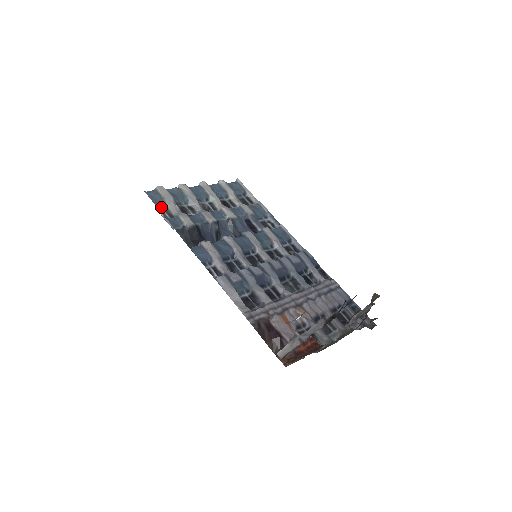
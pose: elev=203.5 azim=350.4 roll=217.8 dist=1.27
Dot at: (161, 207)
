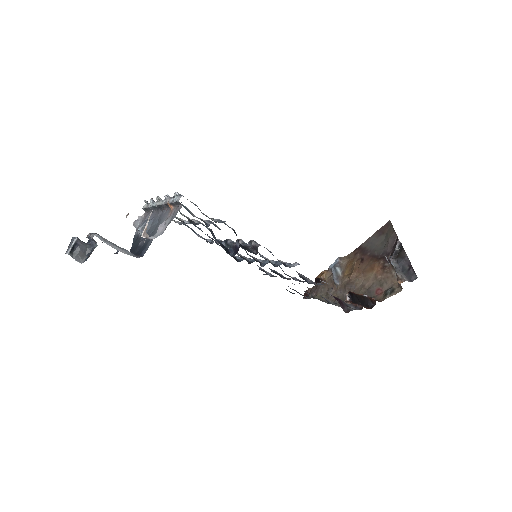
Dot at: occluded
